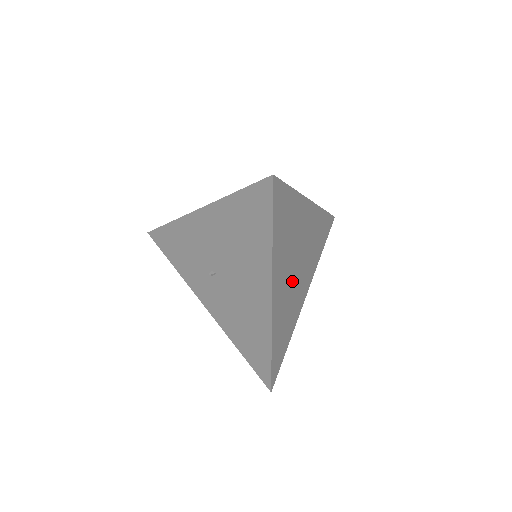
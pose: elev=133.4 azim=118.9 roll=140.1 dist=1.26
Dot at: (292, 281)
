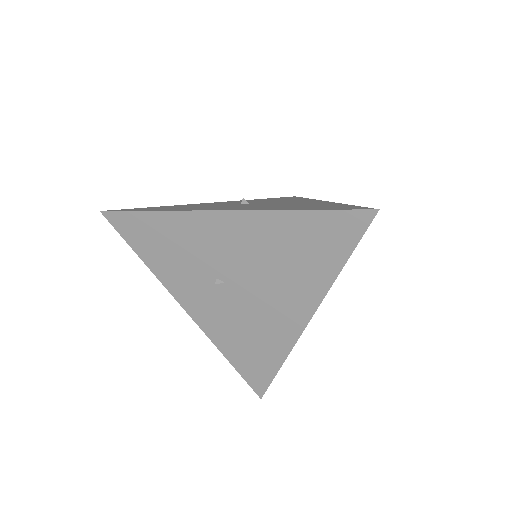
Dot at: occluded
